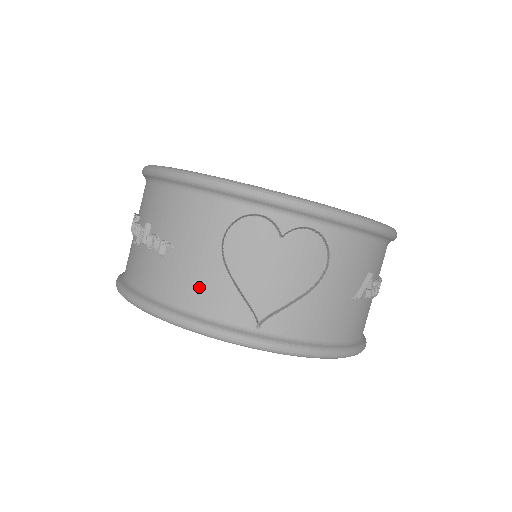
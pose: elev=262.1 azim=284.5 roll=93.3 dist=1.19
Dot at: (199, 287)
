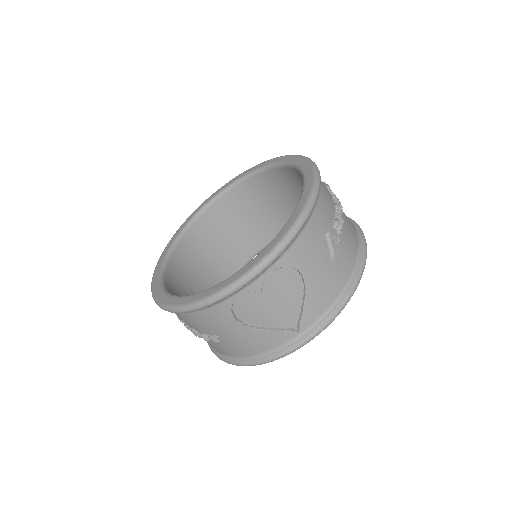
Dot at: (252, 344)
